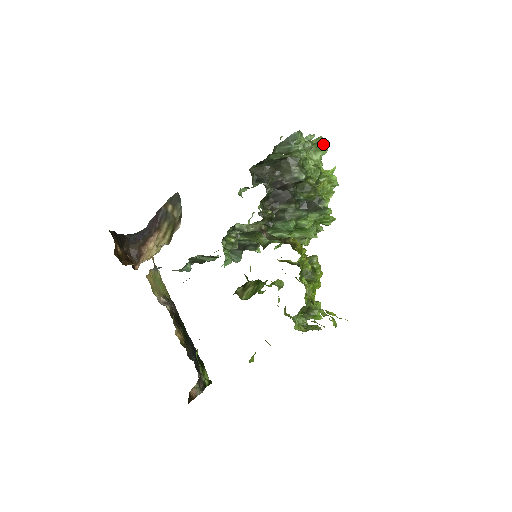
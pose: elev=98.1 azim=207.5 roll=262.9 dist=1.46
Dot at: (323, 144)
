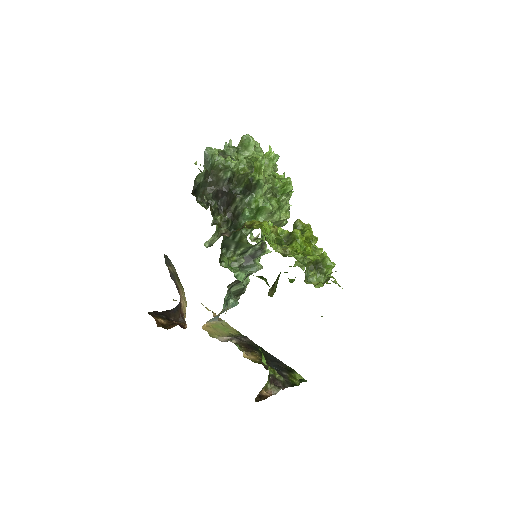
Dot at: (246, 140)
